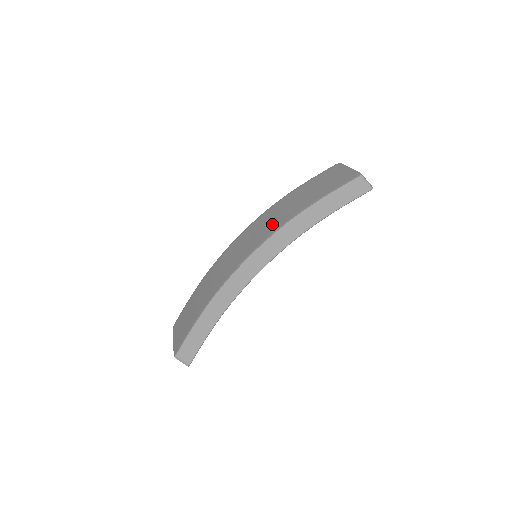
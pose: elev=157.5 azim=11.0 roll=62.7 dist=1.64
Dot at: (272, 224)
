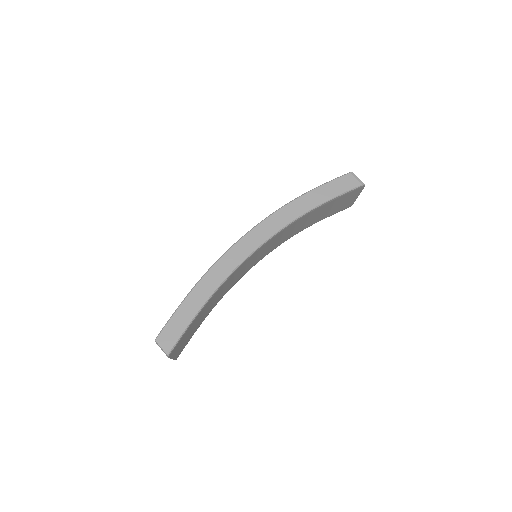
Dot at: occluded
